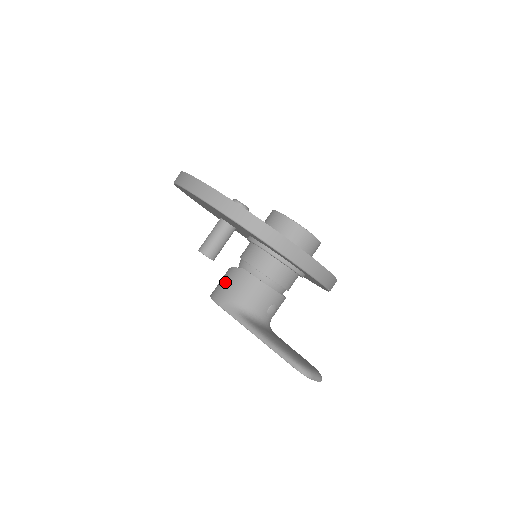
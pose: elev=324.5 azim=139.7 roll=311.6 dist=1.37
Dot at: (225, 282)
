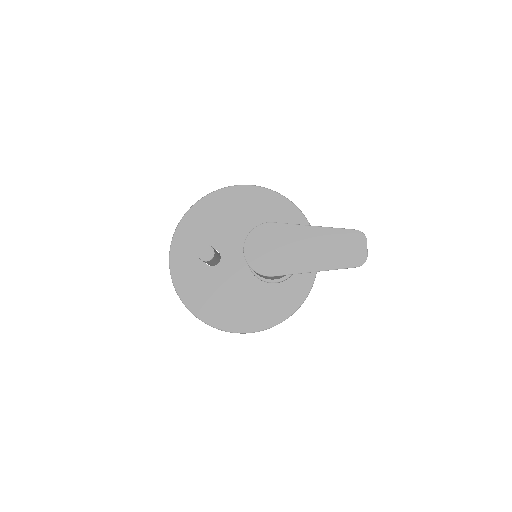
Dot at: occluded
